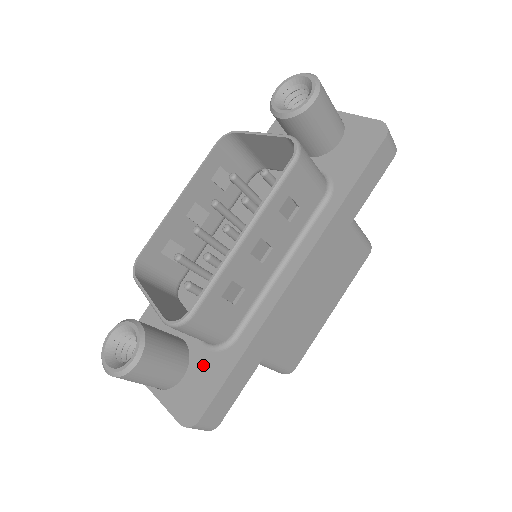
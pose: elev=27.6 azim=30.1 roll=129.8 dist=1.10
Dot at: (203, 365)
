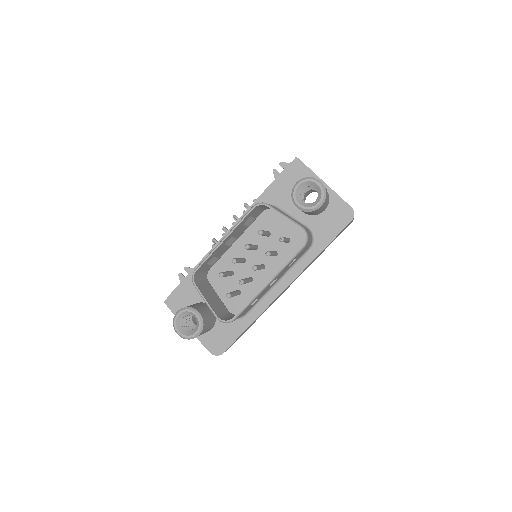
Dot at: (225, 325)
